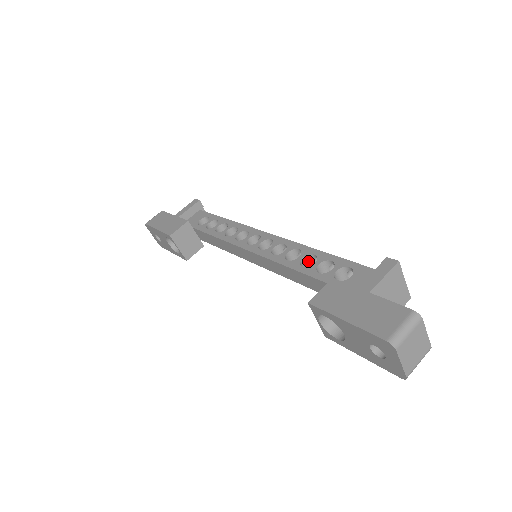
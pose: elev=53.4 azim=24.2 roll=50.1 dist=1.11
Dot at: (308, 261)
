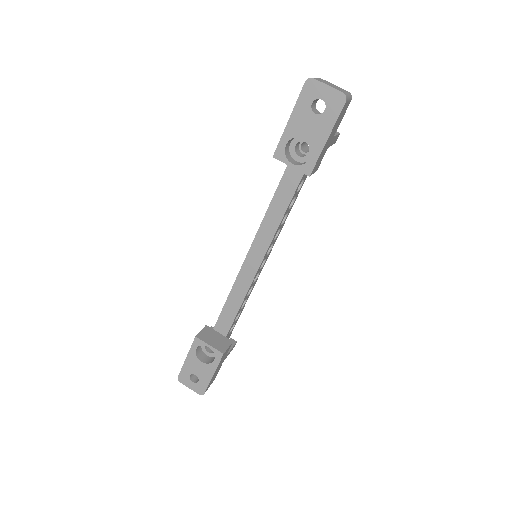
Dot at: occluded
